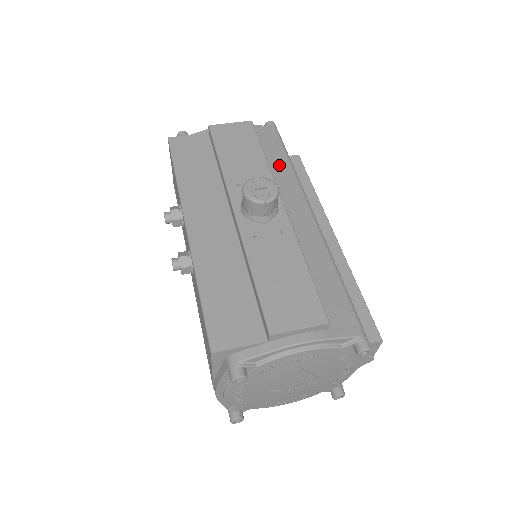
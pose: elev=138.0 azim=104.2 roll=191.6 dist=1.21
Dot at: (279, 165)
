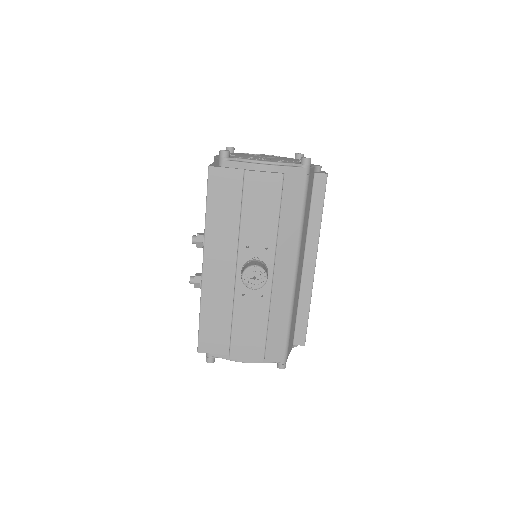
Dot at: (290, 221)
